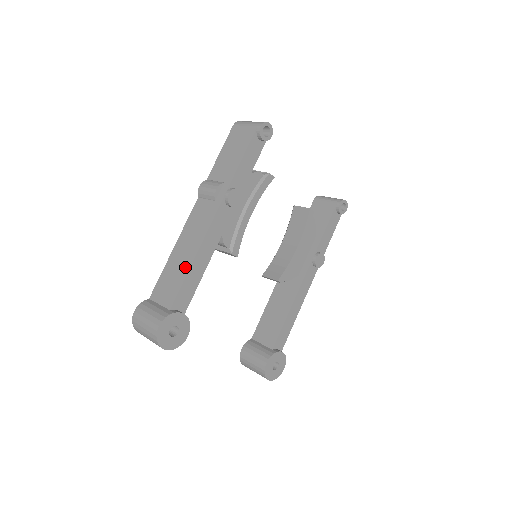
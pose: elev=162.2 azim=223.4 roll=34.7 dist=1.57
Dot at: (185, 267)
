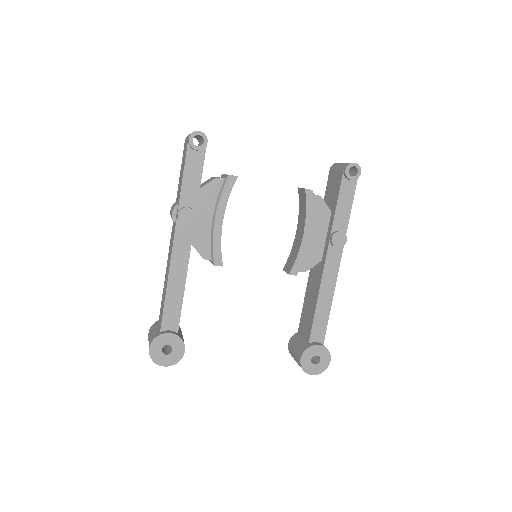
Dot at: (165, 291)
